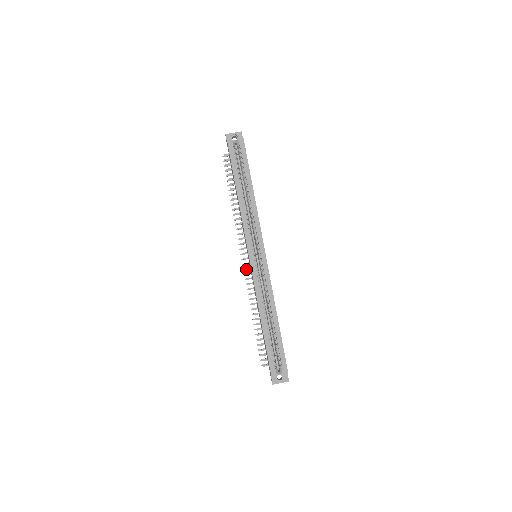
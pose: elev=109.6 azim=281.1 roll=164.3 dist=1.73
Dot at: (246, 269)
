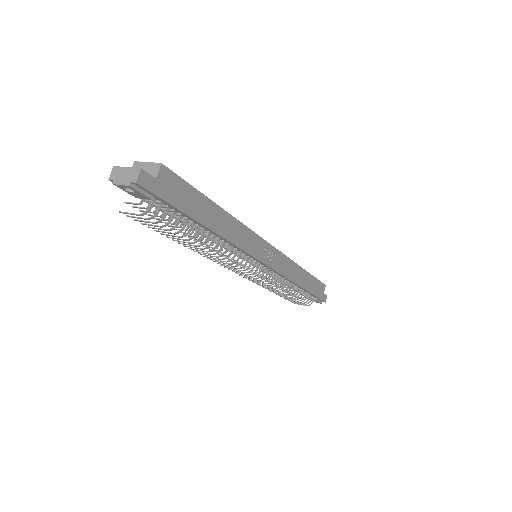
Dot at: (228, 268)
